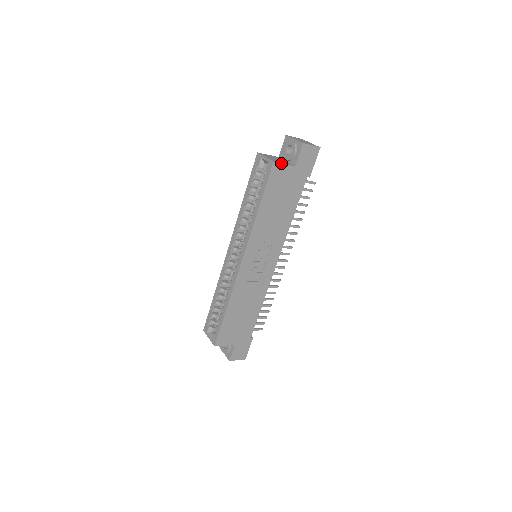
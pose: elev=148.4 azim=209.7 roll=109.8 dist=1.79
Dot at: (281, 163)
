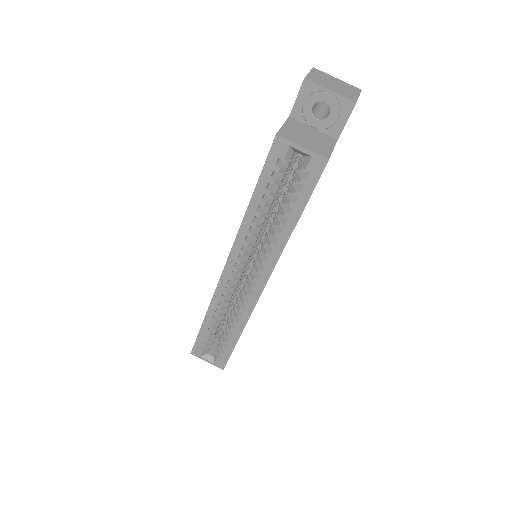
Dot at: occluded
